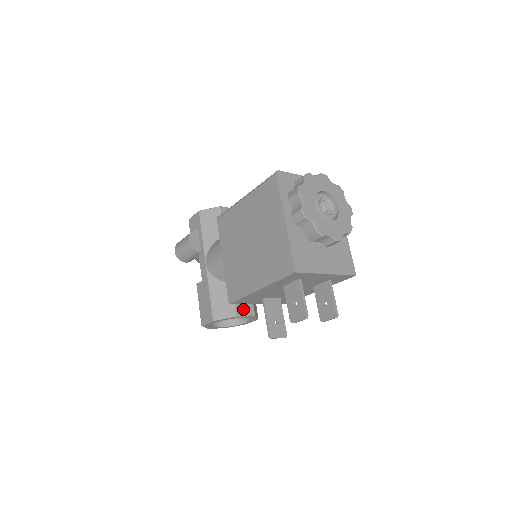
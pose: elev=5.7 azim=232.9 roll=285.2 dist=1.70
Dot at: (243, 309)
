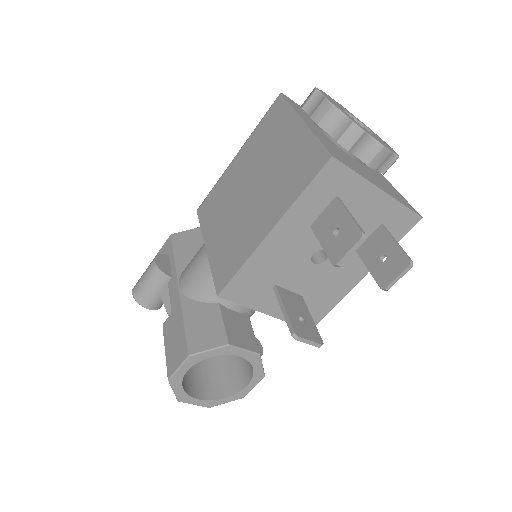
Dot at: (240, 339)
